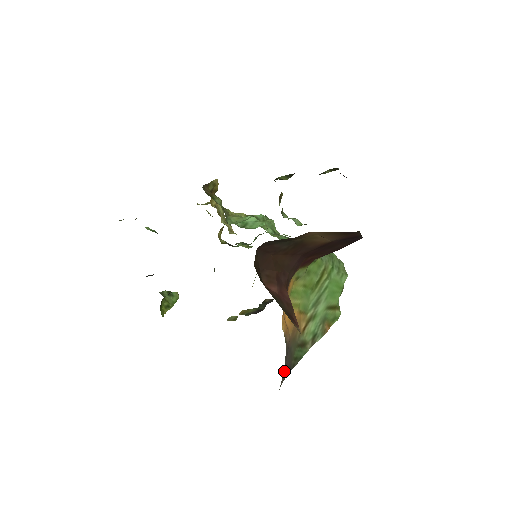
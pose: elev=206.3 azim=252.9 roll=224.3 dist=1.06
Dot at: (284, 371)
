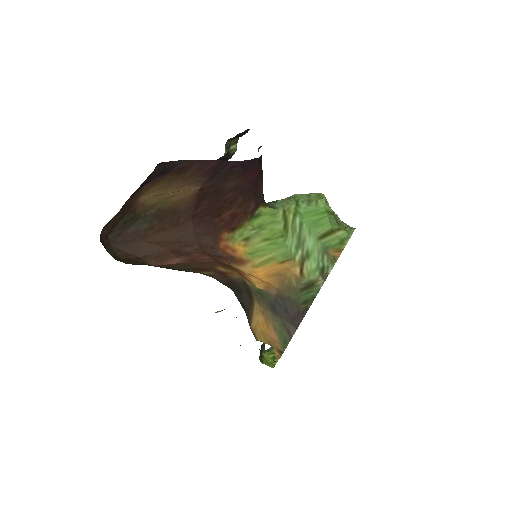
Dot at: (287, 320)
